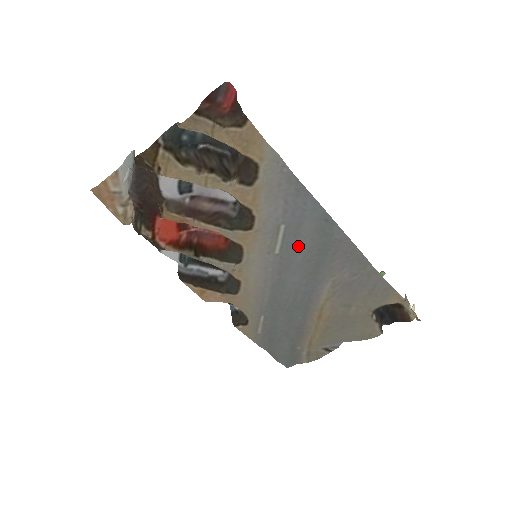
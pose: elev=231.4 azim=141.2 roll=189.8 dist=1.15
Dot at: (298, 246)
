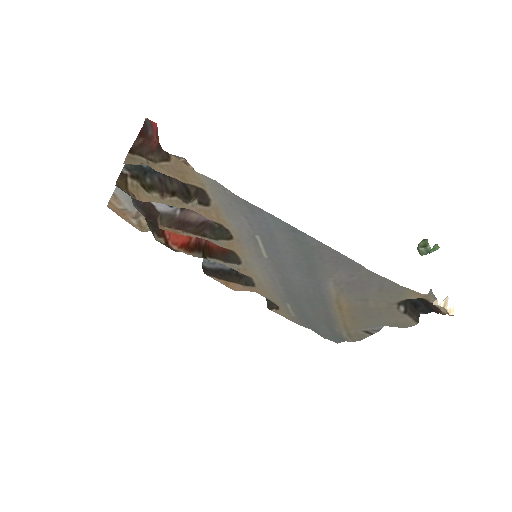
Dot at: (282, 252)
